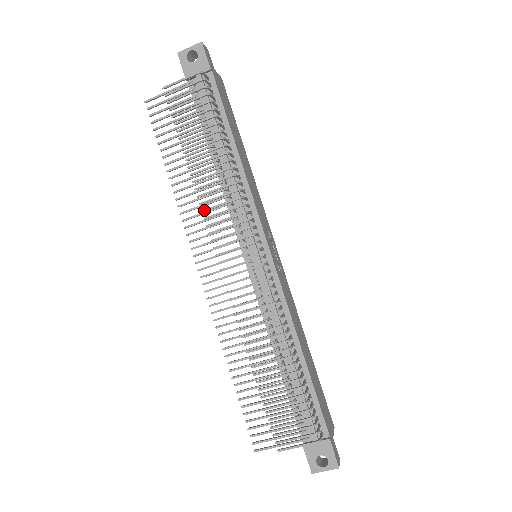
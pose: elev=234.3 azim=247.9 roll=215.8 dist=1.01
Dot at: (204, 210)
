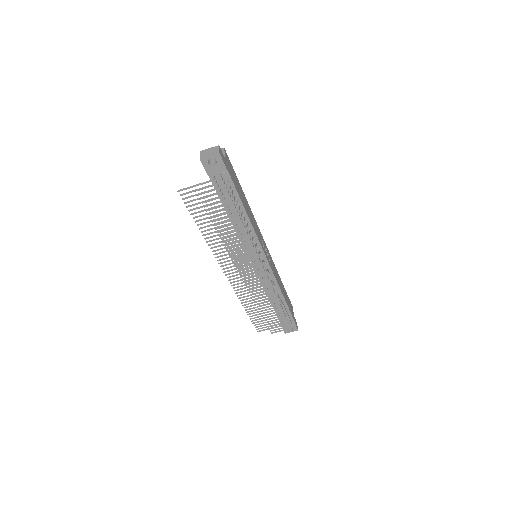
Dot at: (229, 252)
